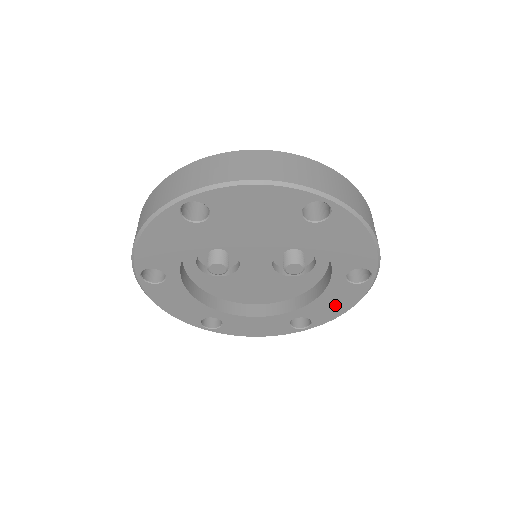
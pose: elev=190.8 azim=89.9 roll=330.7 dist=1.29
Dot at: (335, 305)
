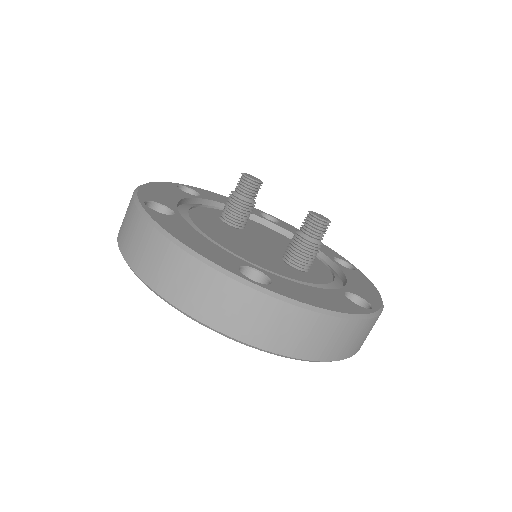
Dot at: occluded
